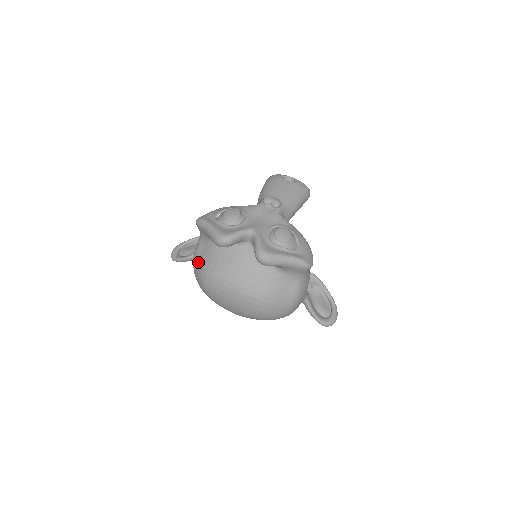
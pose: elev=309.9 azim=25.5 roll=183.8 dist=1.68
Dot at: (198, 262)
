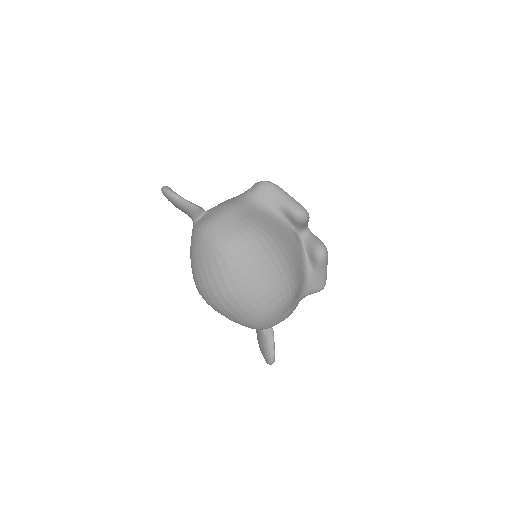
Dot at: (243, 215)
